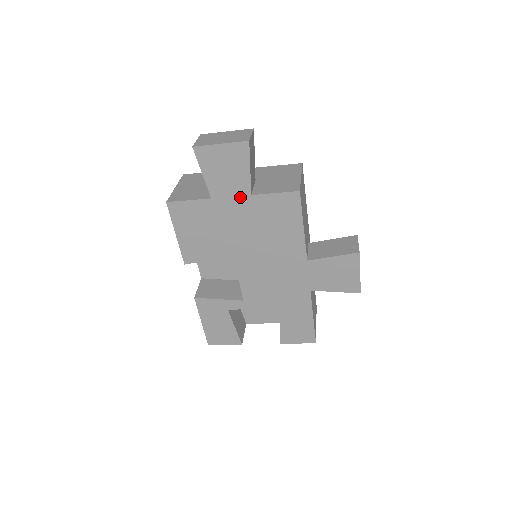
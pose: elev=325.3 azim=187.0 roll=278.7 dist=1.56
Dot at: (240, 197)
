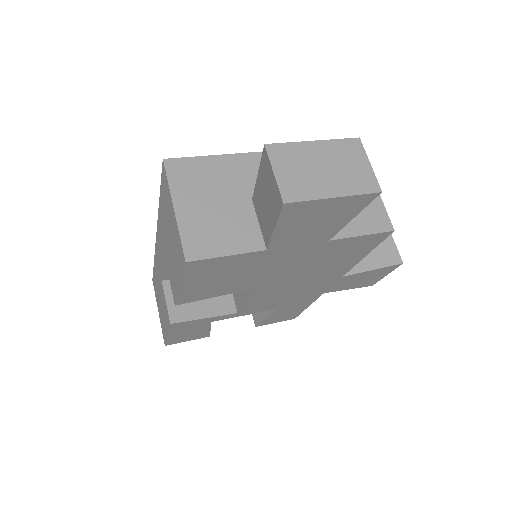
Dot at: (311, 244)
